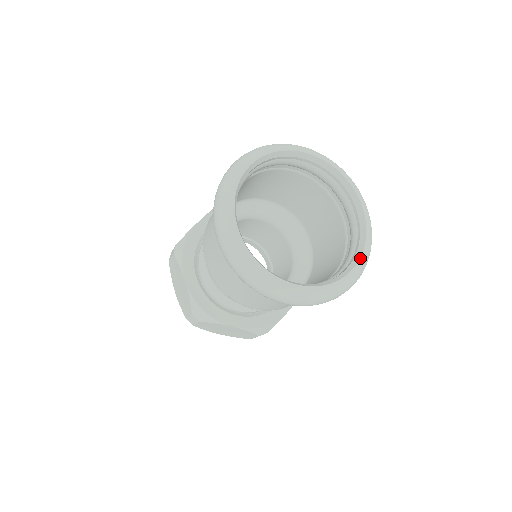
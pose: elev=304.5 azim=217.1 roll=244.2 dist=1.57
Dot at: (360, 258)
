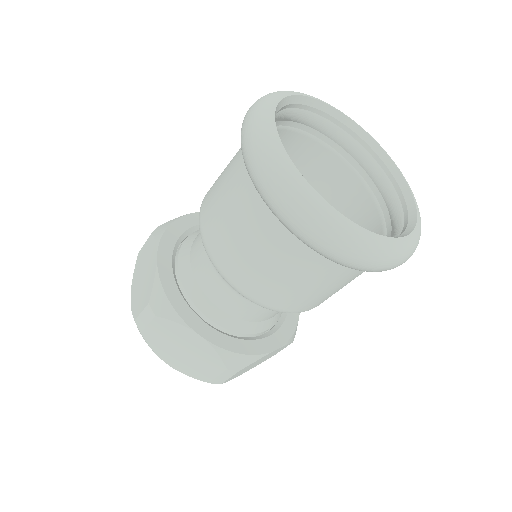
Dot at: (406, 182)
